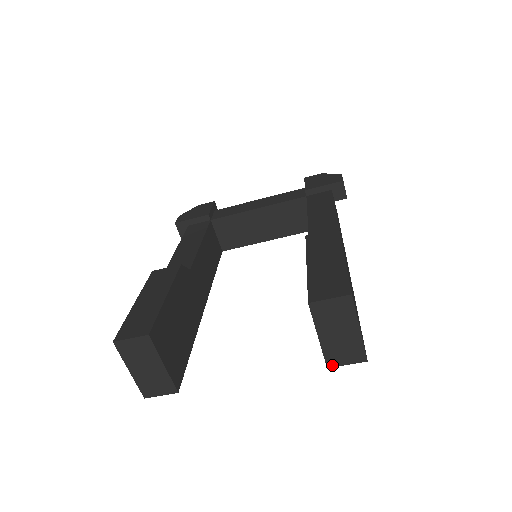
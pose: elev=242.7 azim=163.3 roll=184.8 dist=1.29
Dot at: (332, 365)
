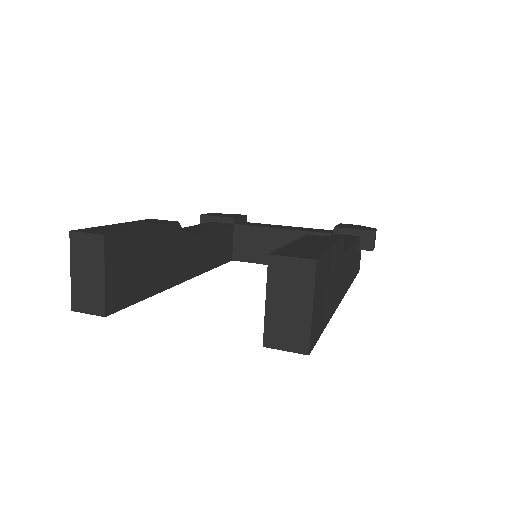
Dot at: (269, 345)
